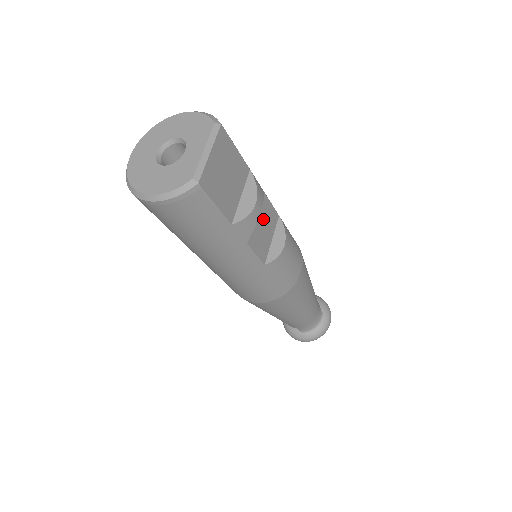
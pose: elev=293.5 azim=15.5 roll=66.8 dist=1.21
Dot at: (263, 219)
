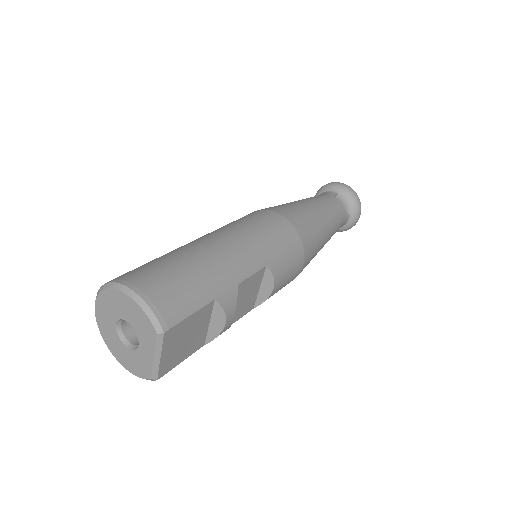
Dot at: (244, 295)
